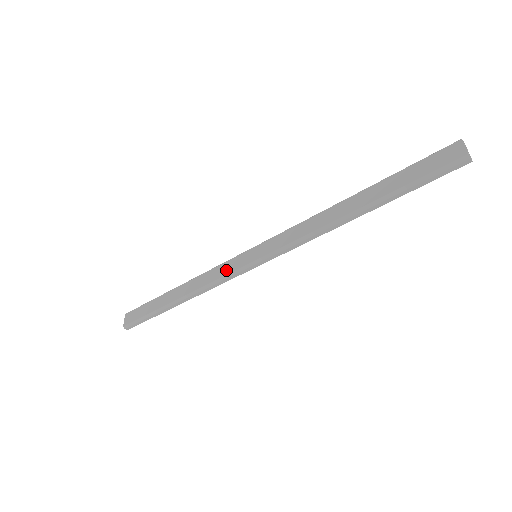
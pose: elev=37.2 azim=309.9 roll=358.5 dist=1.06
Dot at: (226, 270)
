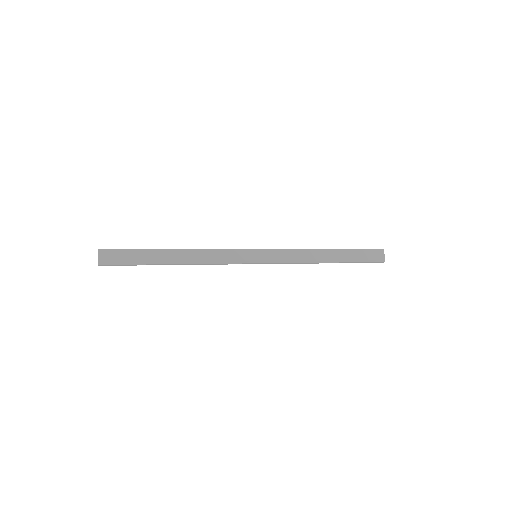
Dot at: (232, 257)
